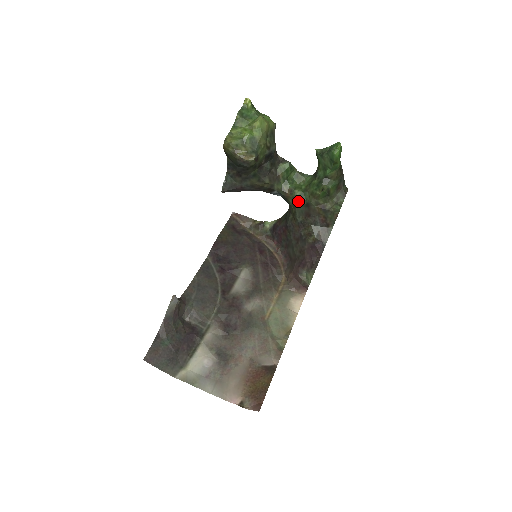
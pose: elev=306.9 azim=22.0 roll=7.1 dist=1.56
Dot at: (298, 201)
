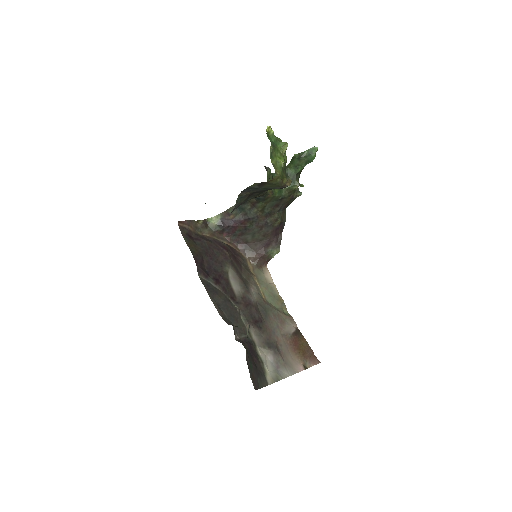
Dot at: (275, 198)
